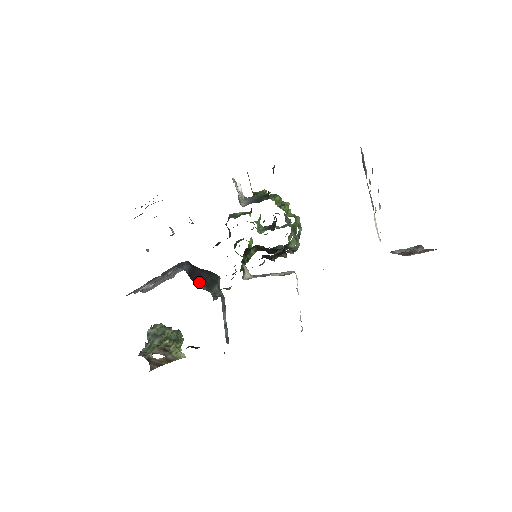
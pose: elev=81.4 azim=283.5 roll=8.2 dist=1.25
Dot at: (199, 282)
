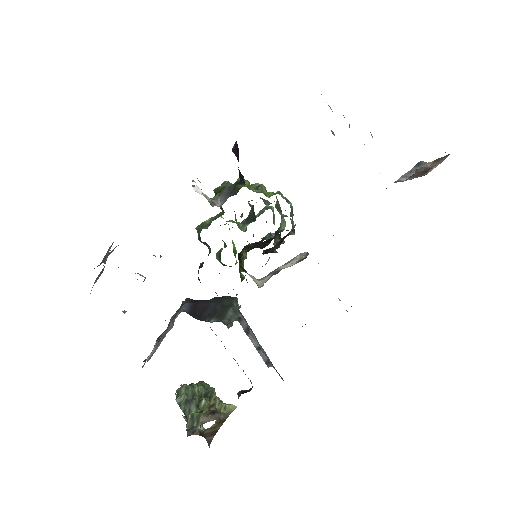
Dot at: (207, 316)
